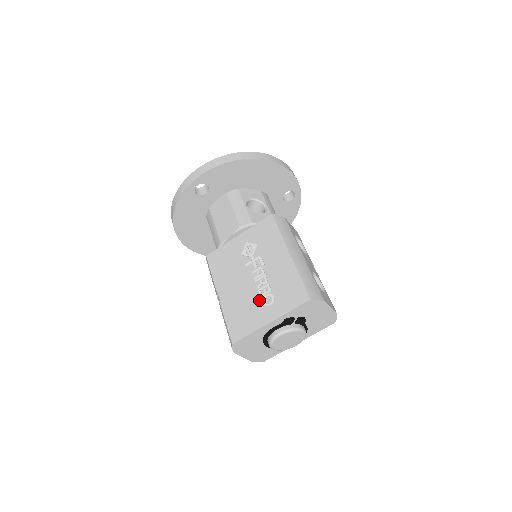
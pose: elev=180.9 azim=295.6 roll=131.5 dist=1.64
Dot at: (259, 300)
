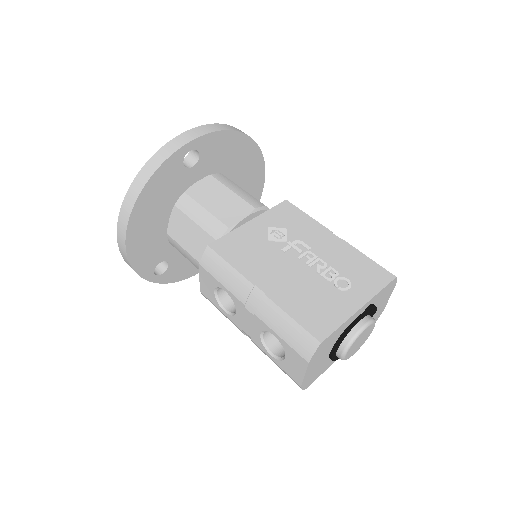
Dot at: (329, 285)
